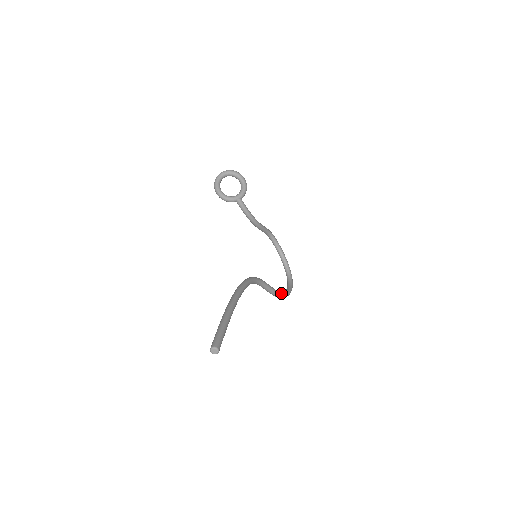
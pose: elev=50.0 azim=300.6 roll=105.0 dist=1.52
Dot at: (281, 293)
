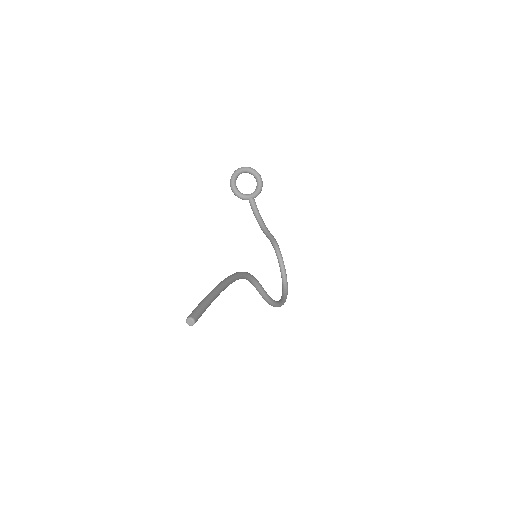
Dot at: (273, 300)
